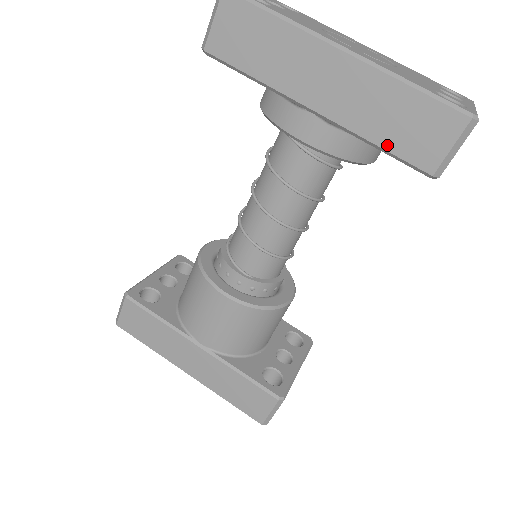
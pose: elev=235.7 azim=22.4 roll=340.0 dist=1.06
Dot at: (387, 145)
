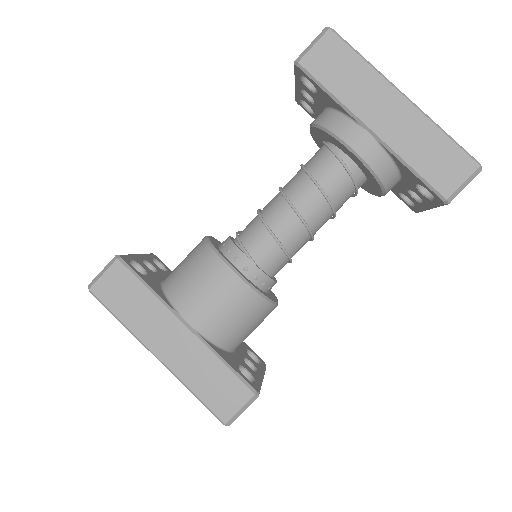
Dot at: (420, 170)
